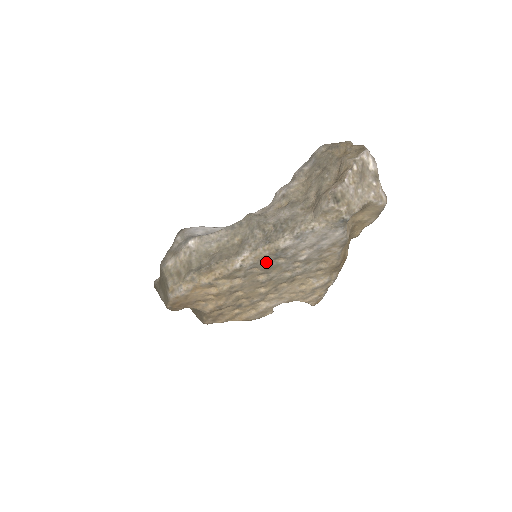
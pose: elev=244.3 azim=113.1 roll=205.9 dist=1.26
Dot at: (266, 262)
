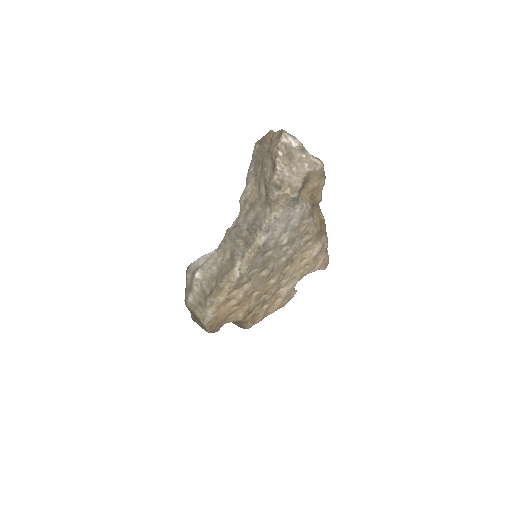
Dot at: (258, 261)
